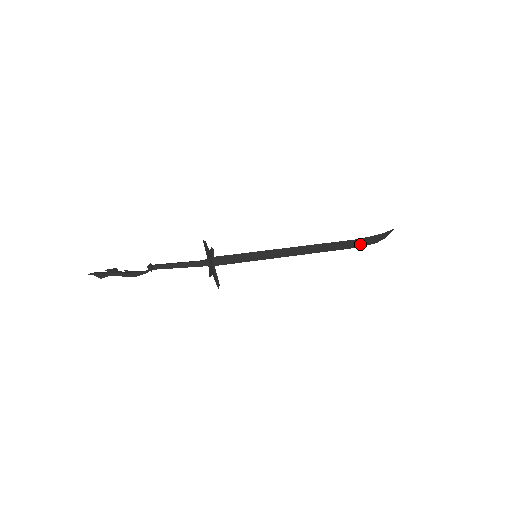
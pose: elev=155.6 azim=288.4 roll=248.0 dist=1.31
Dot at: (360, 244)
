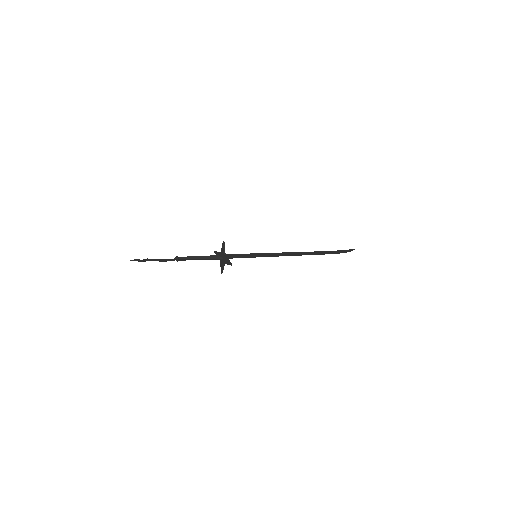
Dot at: (332, 253)
